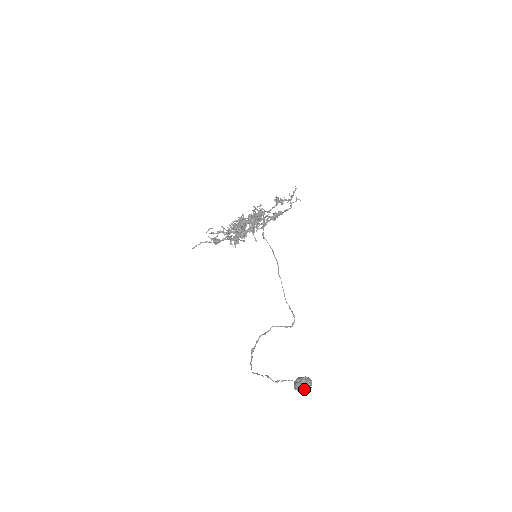
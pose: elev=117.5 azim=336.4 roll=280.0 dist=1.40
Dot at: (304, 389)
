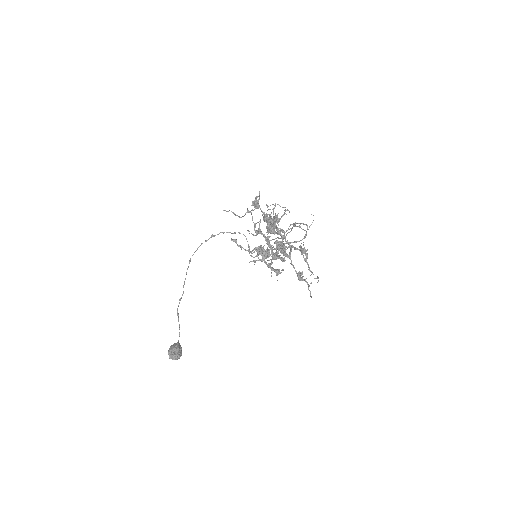
Dot at: (171, 357)
